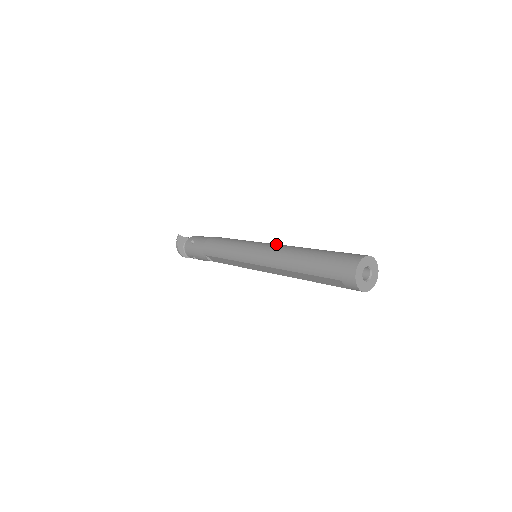
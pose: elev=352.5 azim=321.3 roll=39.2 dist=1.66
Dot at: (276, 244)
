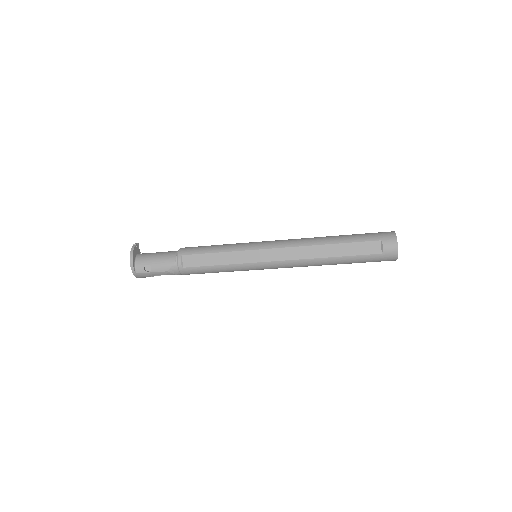
Dot at: occluded
